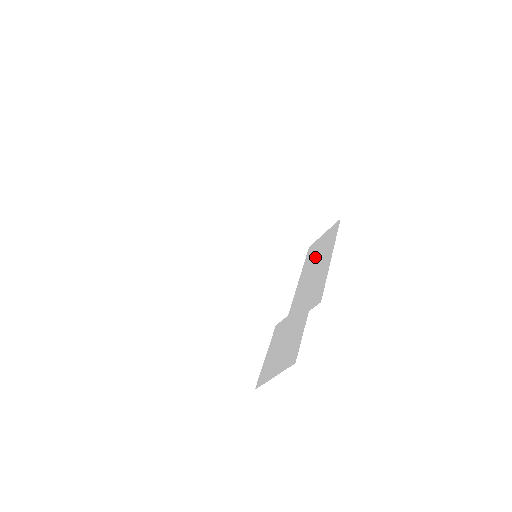
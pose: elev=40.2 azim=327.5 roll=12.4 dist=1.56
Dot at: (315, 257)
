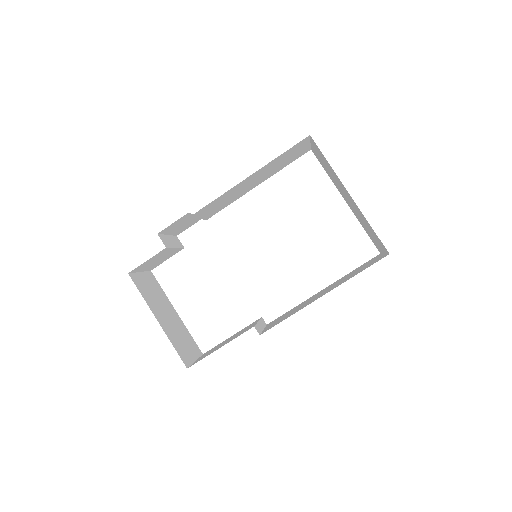
Dot at: occluded
